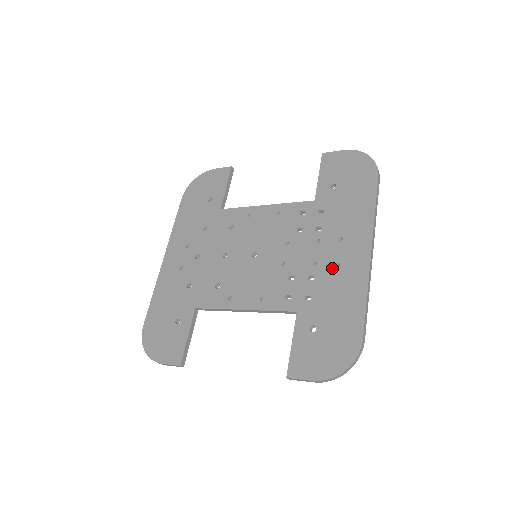
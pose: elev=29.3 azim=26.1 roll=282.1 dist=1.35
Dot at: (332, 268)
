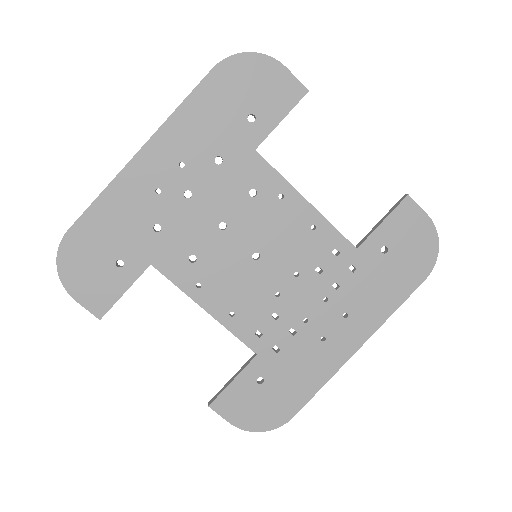
Dot at: (317, 338)
